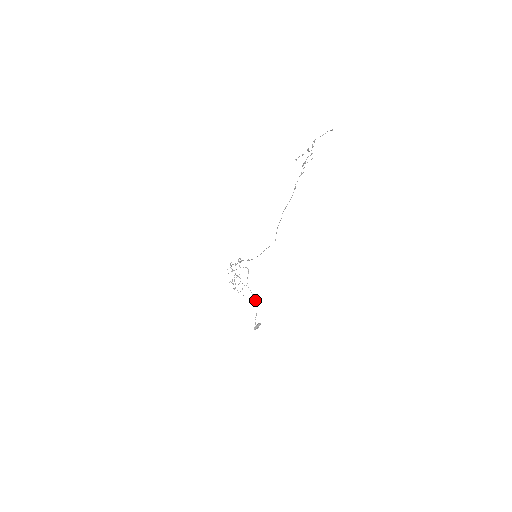
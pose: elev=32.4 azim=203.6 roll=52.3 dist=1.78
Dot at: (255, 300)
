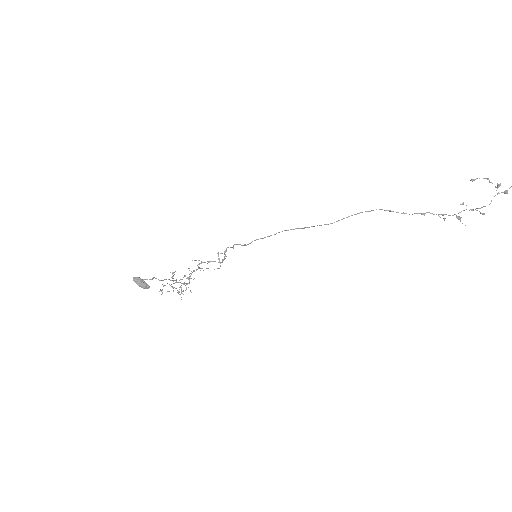
Dot at: (182, 279)
